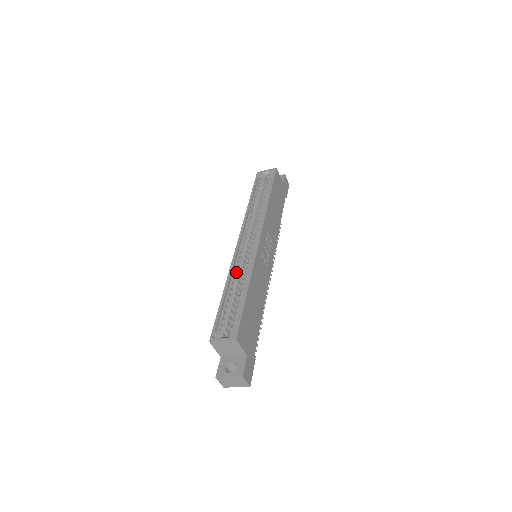
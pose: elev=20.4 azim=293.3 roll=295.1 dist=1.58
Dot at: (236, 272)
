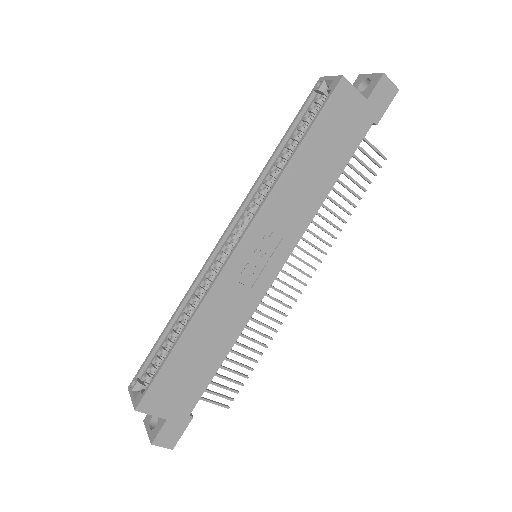
Dot at: (200, 290)
